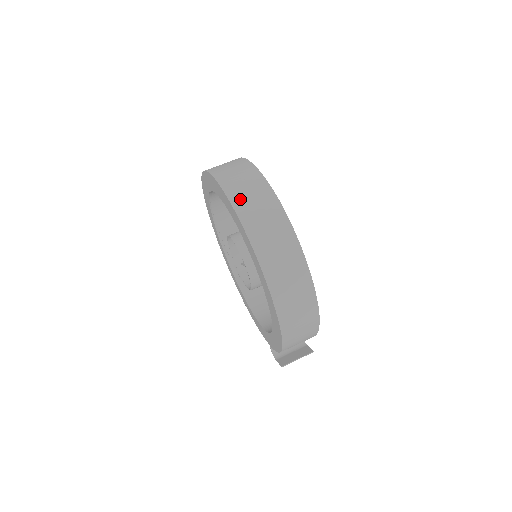
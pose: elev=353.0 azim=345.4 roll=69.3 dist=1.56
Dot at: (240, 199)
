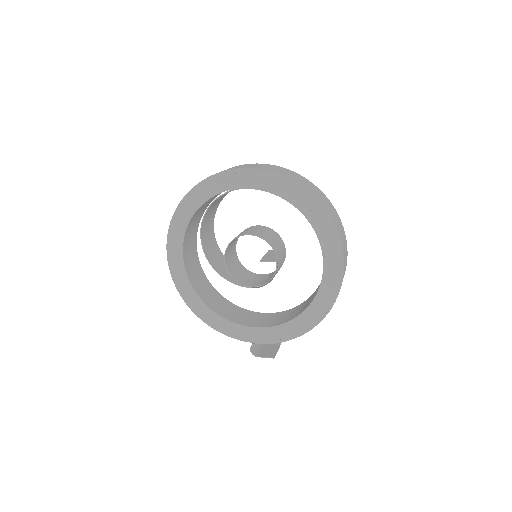
Dot at: (318, 197)
